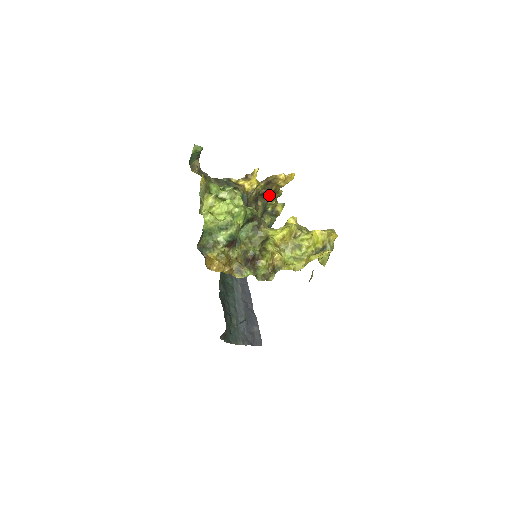
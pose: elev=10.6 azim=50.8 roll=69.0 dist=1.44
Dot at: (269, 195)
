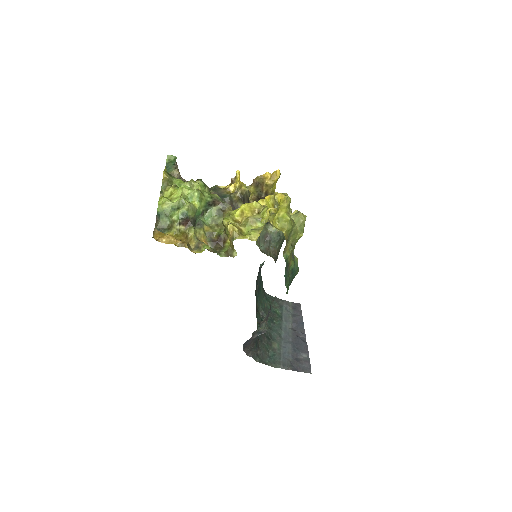
Dot at: occluded
